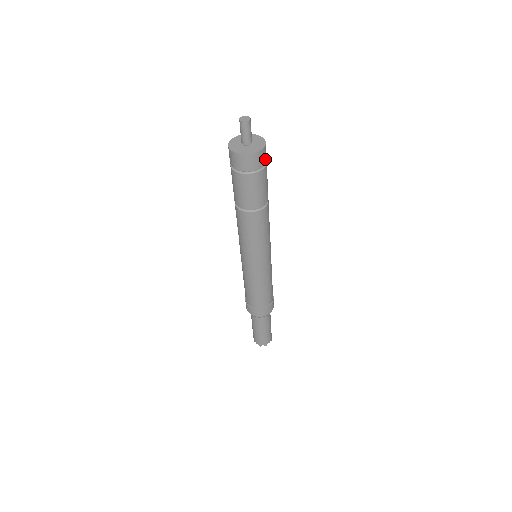
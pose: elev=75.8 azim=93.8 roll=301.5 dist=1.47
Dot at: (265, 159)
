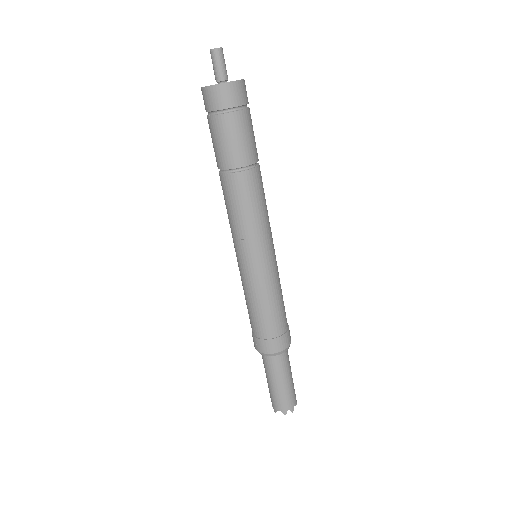
Dot at: (247, 98)
